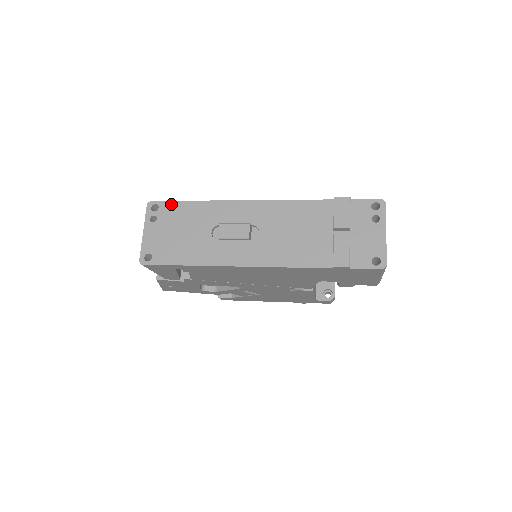
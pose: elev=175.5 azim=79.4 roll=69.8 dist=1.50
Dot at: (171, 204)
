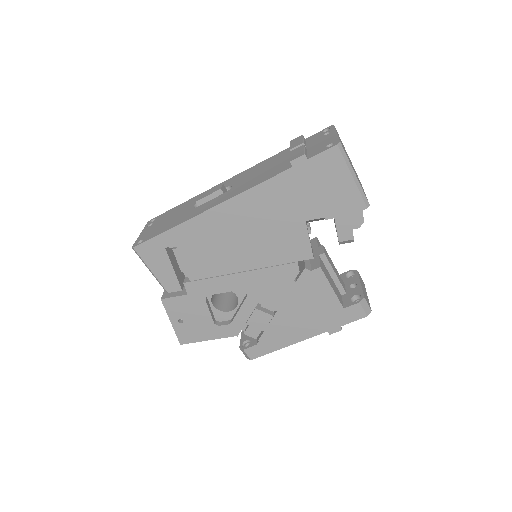
Dot at: (166, 213)
